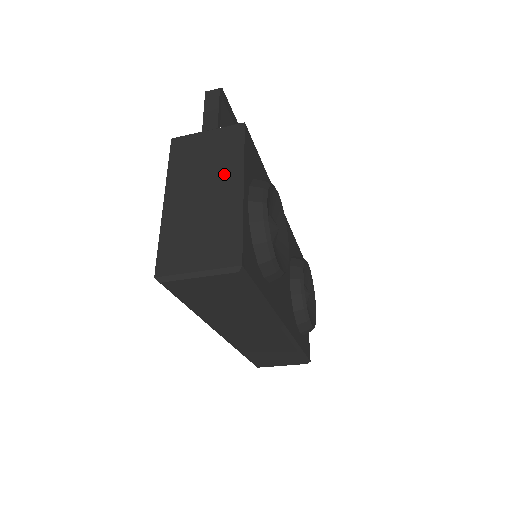
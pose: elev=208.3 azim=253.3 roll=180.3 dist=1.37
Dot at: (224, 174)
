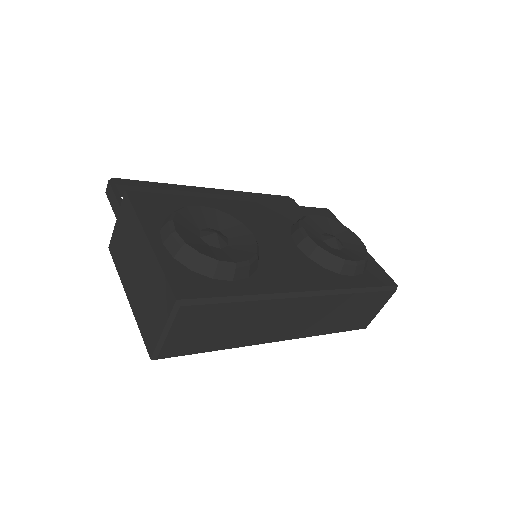
Dot at: (136, 241)
